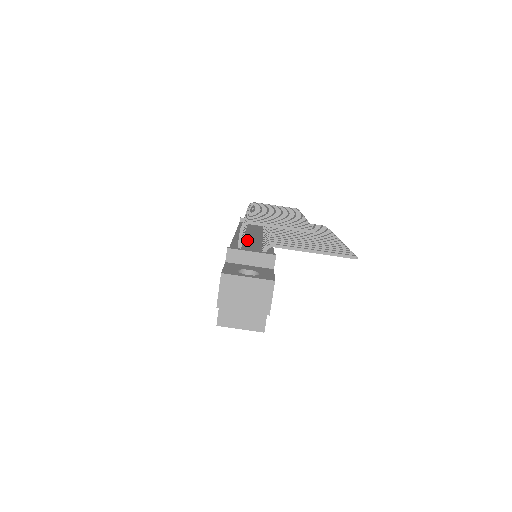
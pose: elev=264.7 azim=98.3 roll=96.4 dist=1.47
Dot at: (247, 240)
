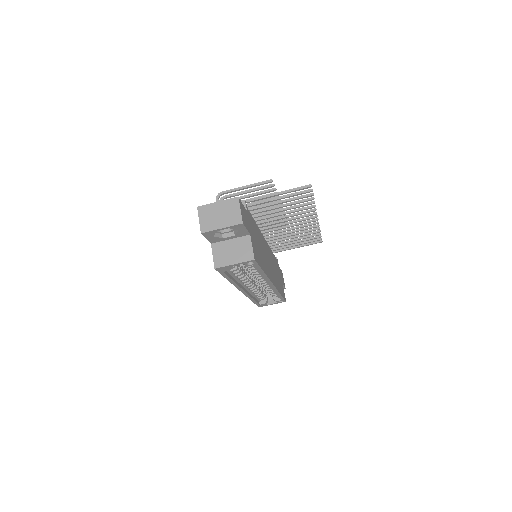
Dot at: occluded
